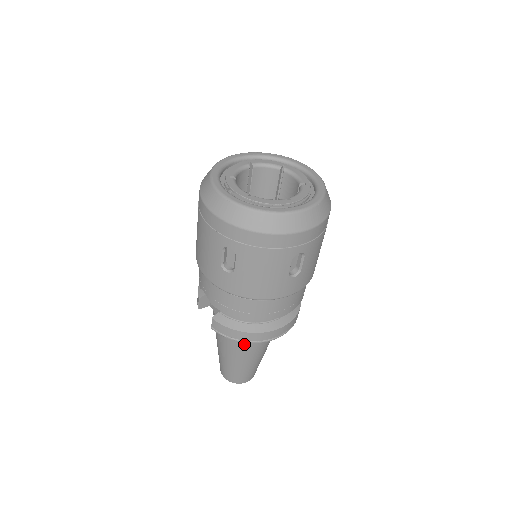
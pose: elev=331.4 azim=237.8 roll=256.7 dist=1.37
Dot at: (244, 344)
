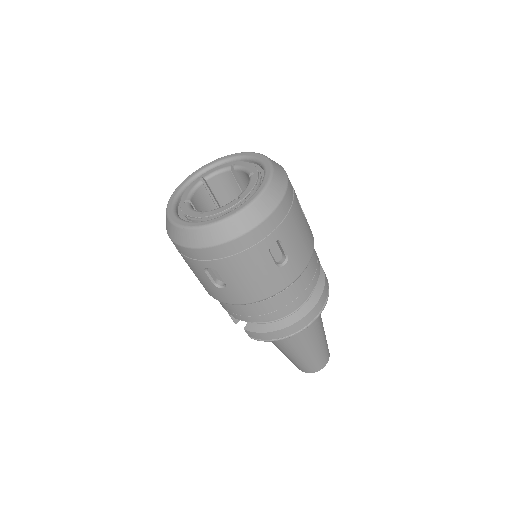
Dot at: (291, 338)
